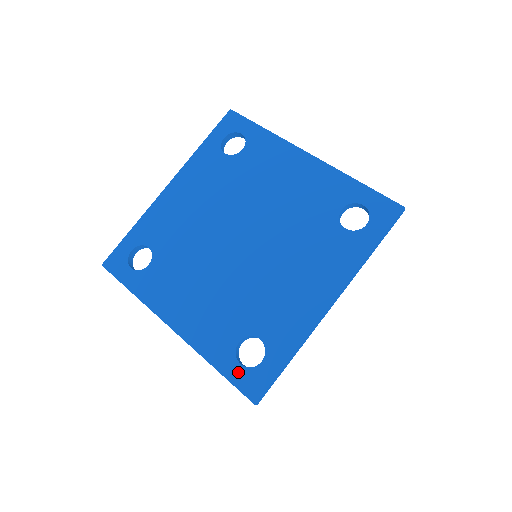
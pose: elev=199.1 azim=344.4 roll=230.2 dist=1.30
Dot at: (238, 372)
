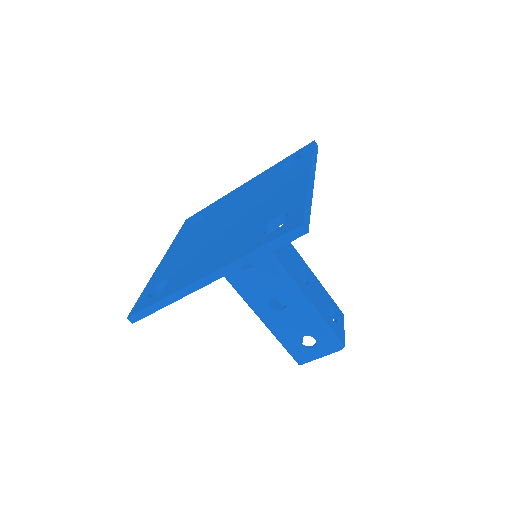
Dot at: (276, 233)
